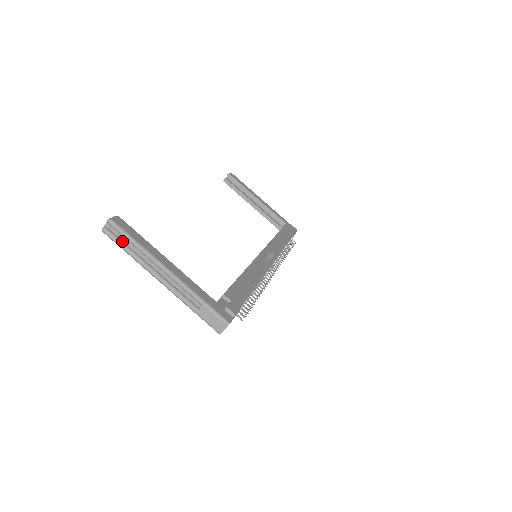
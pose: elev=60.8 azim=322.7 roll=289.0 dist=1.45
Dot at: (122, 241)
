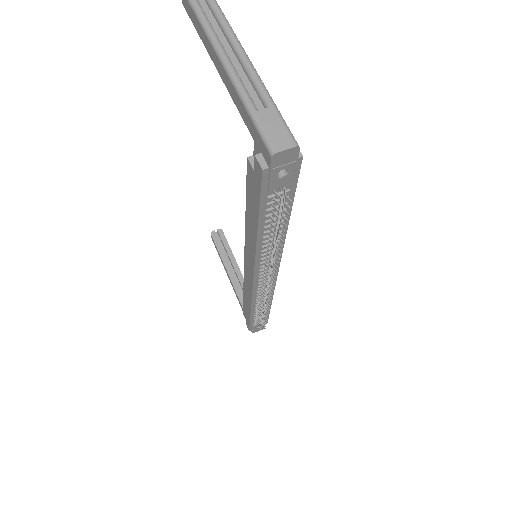
Dot at: (199, 3)
